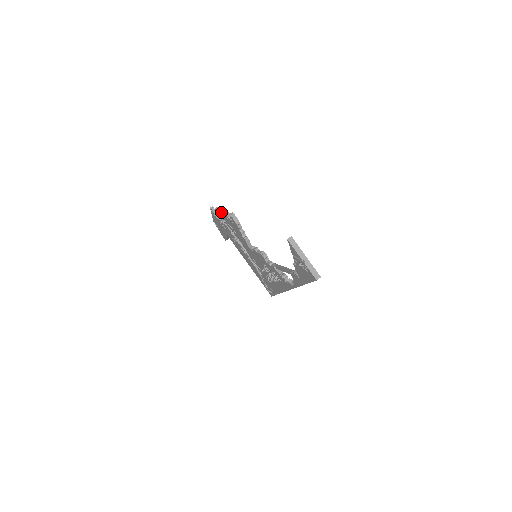
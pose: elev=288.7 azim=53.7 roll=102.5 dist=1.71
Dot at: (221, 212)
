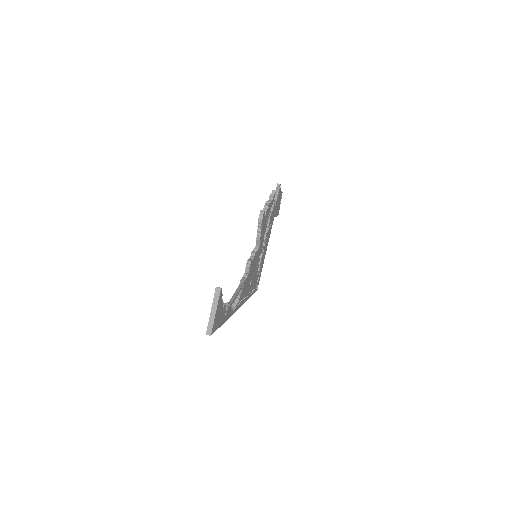
Dot at: (270, 198)
